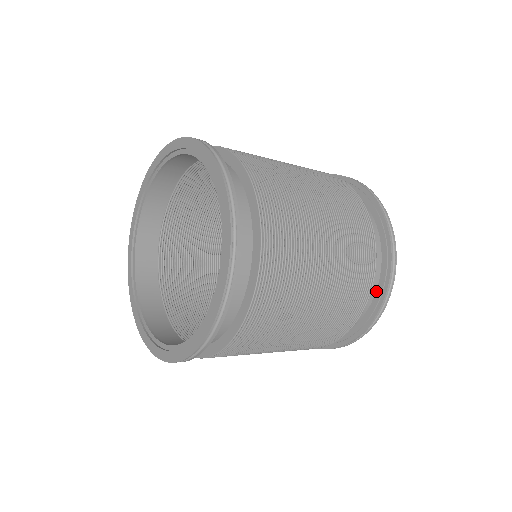
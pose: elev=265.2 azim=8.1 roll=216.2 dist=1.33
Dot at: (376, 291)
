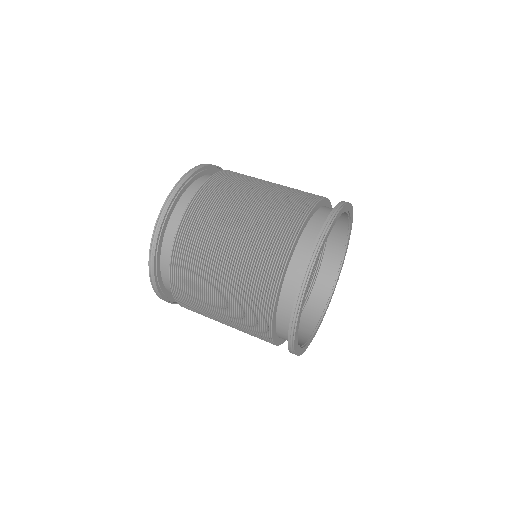
Dot at: occluded
